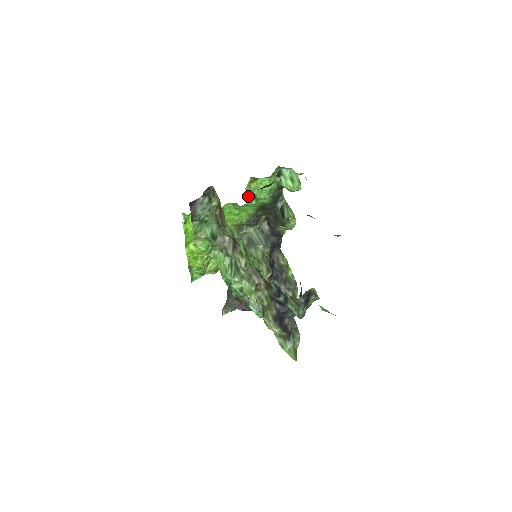
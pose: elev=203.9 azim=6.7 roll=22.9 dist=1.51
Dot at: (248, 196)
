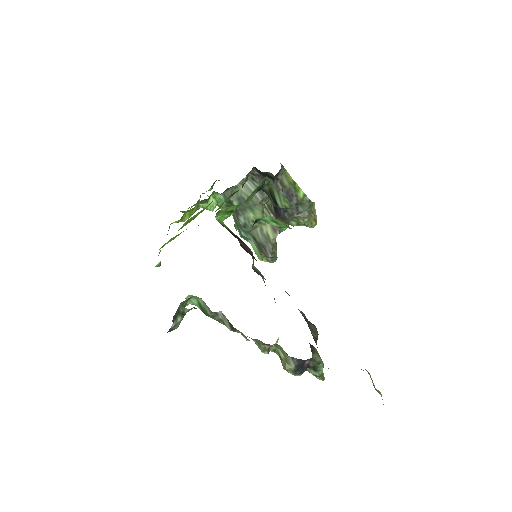
Dot at: (222, 216)
